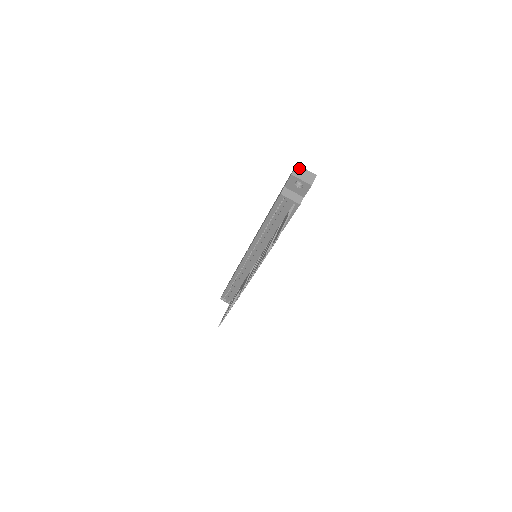
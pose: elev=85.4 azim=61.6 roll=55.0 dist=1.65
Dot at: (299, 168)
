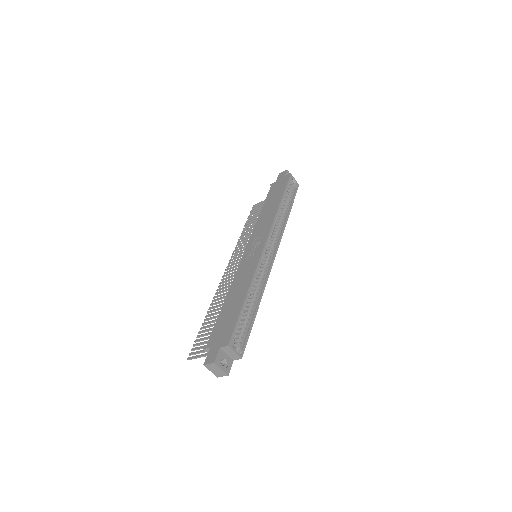
Dot at: (214, 365)
